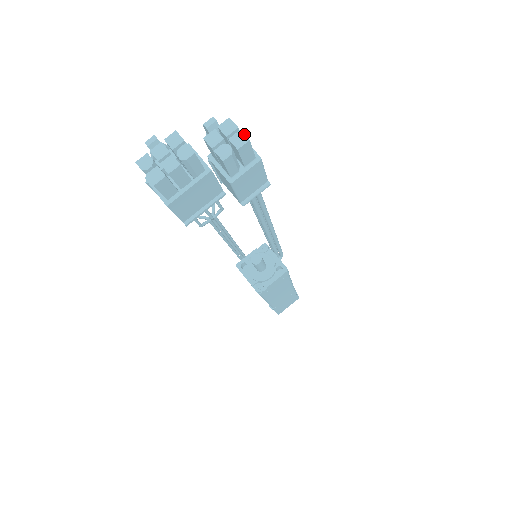
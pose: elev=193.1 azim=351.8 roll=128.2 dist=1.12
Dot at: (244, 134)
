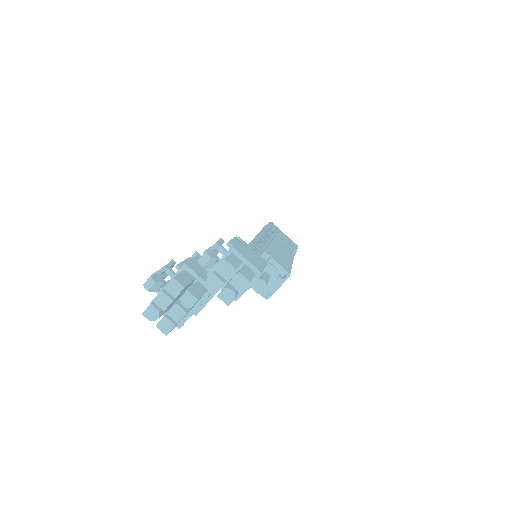
Dot at: (243, 276)
